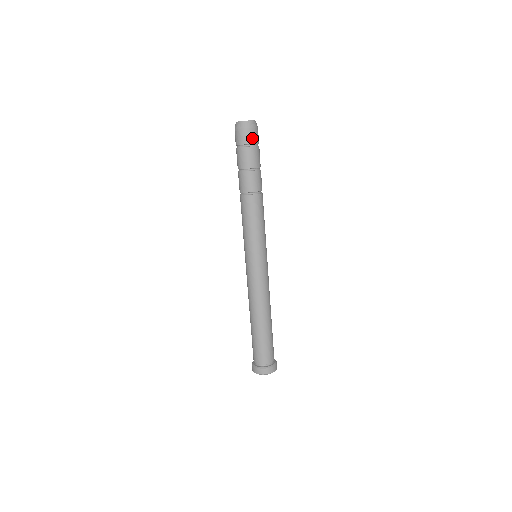
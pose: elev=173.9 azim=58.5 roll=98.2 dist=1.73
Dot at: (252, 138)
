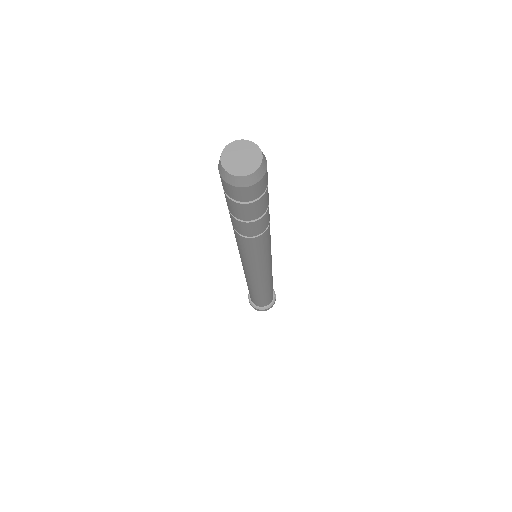
Dot at: (262, 188)
